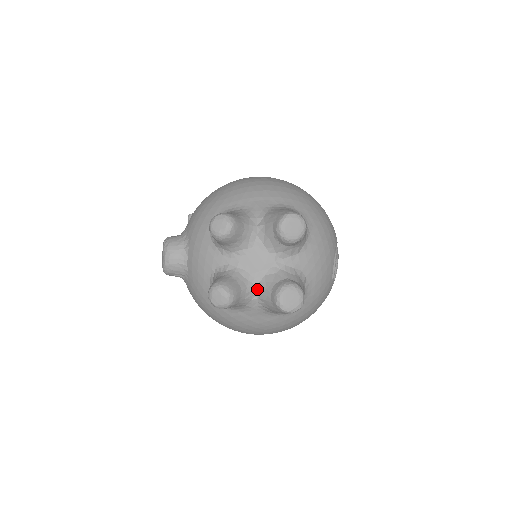
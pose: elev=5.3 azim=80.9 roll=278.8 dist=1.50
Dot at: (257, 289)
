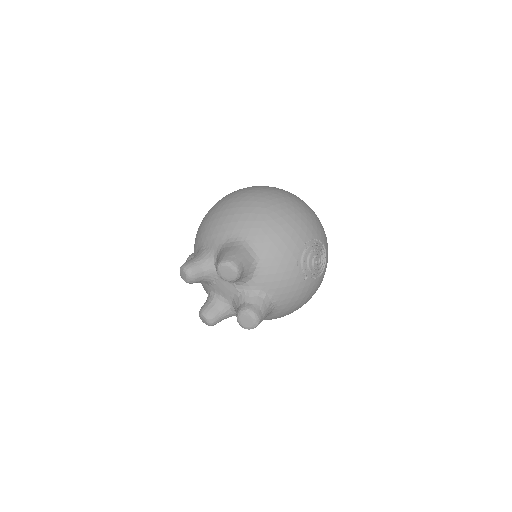
Dot at: (232, 308)
